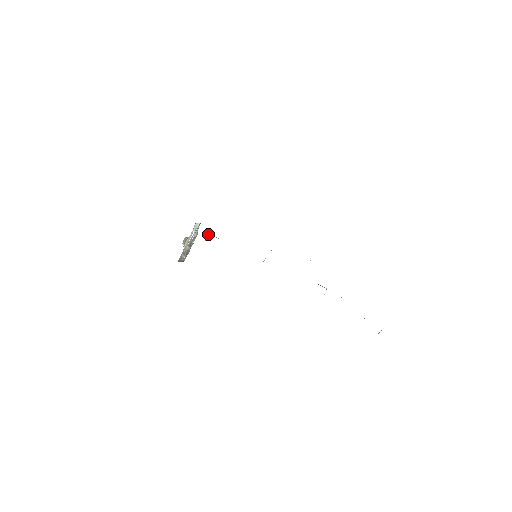
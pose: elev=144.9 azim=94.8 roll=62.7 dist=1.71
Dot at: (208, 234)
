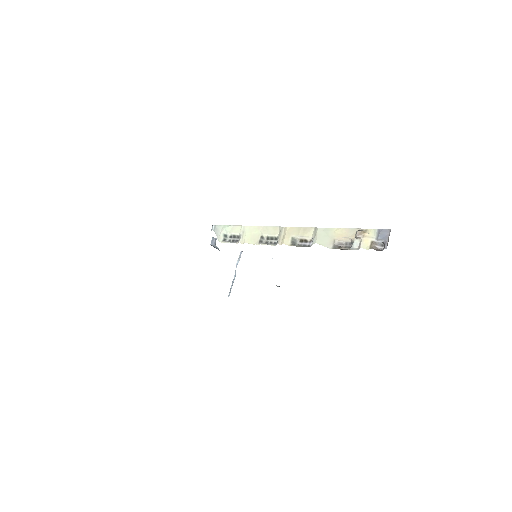
Dot at: (213, 237)
